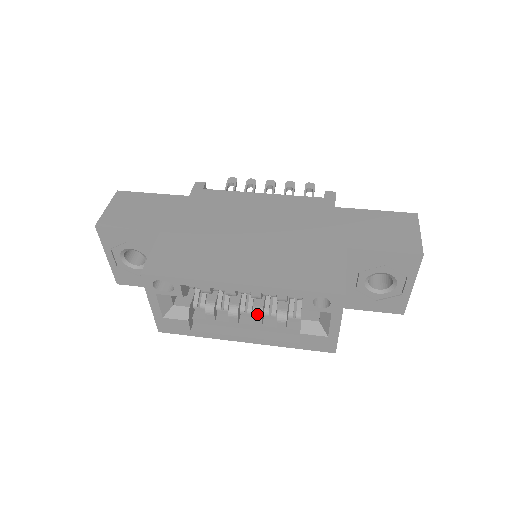
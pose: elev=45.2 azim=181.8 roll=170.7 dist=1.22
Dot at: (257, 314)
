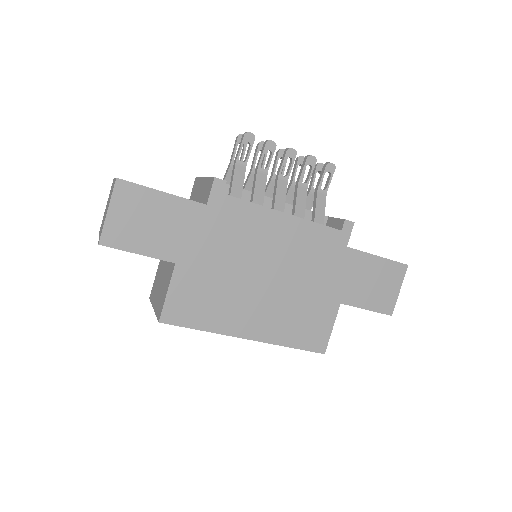
Dot at: occluded
